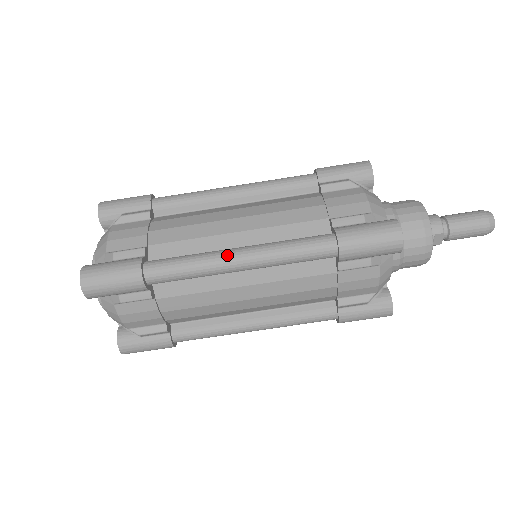
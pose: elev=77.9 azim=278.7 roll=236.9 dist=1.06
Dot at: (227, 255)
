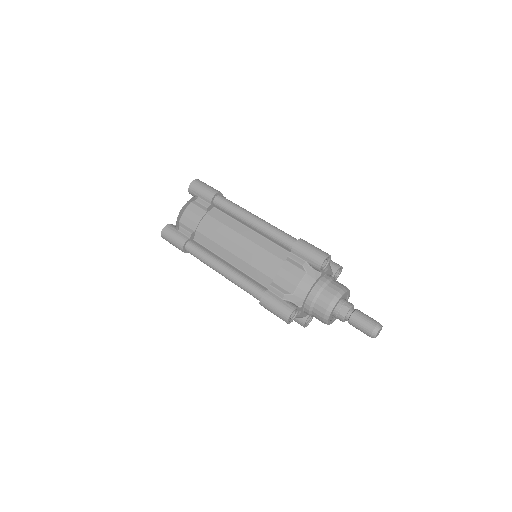
Dot at: (253, 214)
